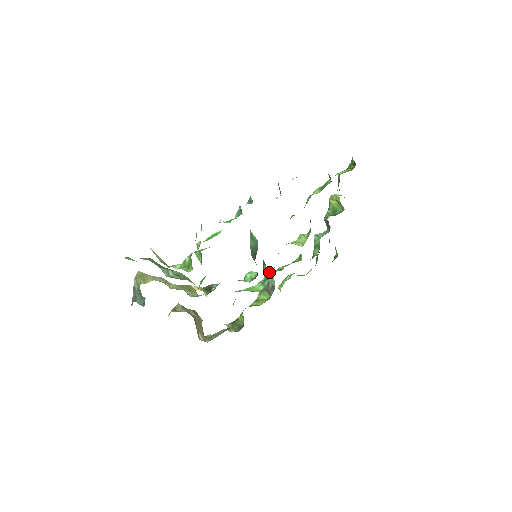
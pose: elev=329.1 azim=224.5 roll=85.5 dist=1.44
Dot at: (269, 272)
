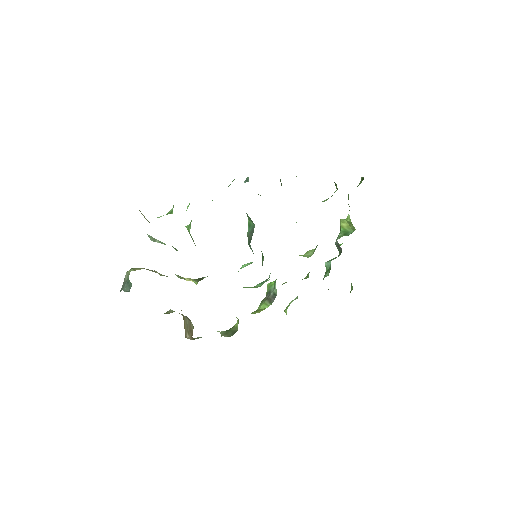
Dot at: occluded
